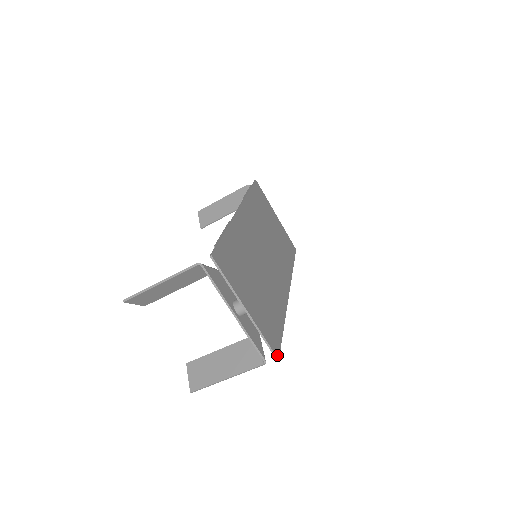
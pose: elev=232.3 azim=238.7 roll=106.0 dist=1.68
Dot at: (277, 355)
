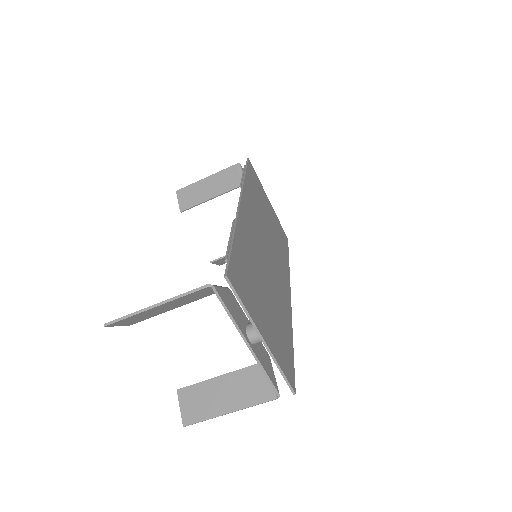
Dot at: (294, 388)
